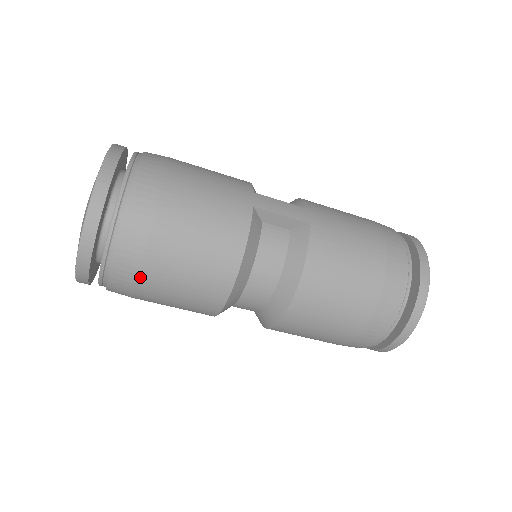
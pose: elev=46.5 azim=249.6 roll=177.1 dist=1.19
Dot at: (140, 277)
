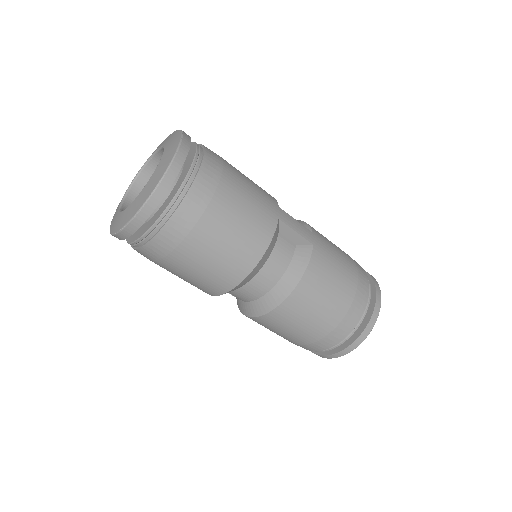
Dot at: (178, 248)
